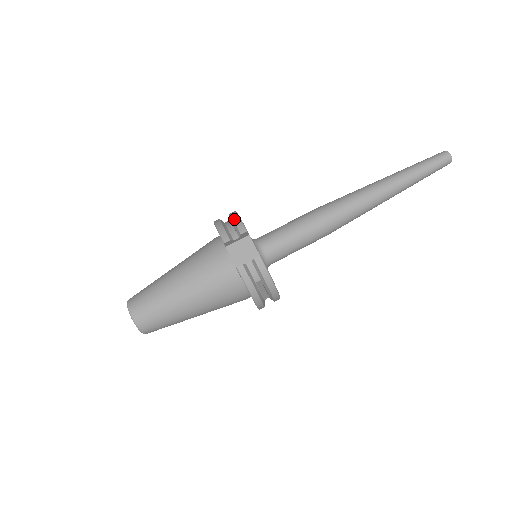
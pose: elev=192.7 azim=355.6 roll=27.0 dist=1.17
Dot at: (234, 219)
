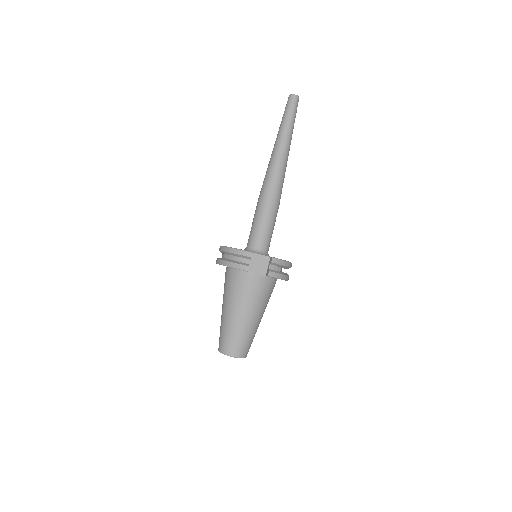
Dot at: (235, 253)
